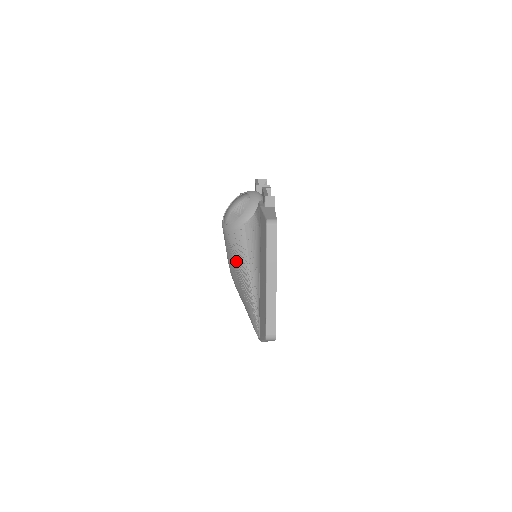
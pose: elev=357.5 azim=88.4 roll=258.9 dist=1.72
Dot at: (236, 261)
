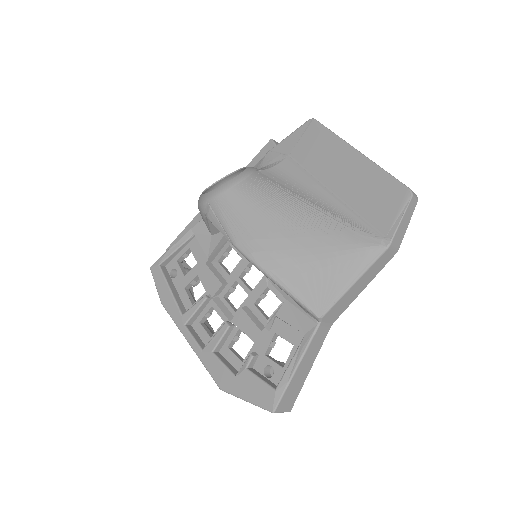
Dot at: (271, 204)
